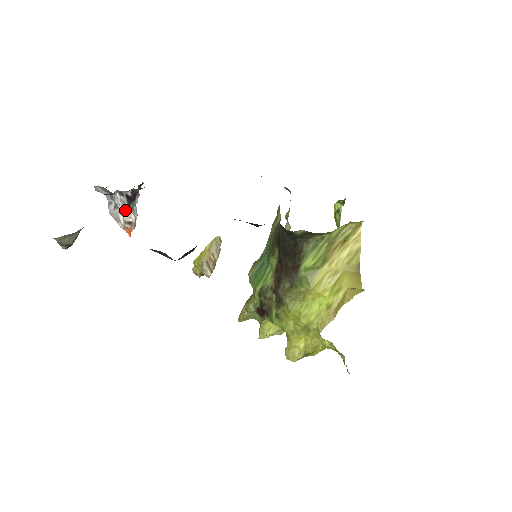
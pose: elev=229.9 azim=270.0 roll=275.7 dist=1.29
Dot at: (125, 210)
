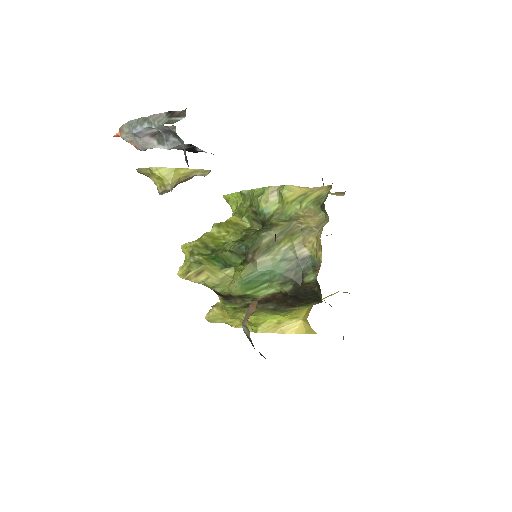
Dot at: occluded
